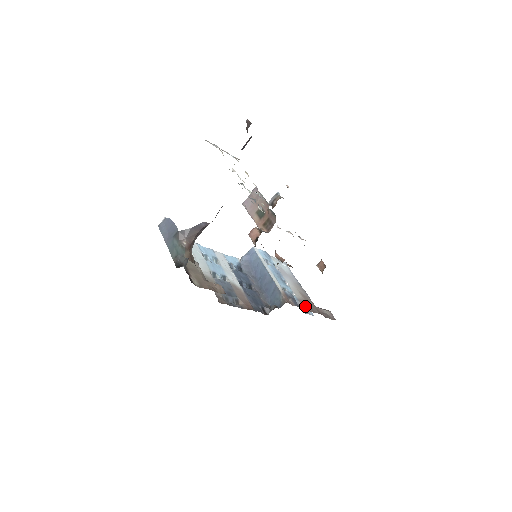
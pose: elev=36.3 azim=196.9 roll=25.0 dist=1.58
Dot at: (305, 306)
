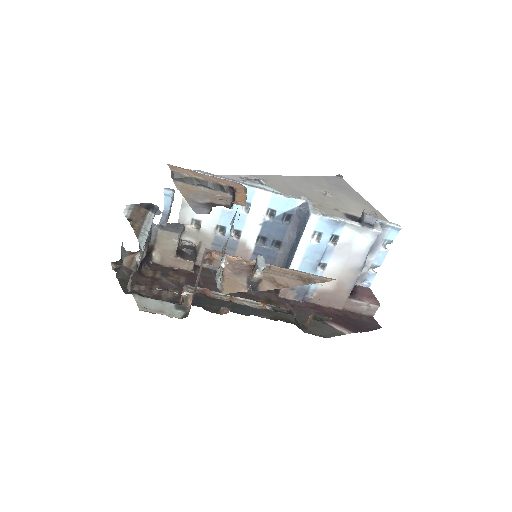
Dot at: (321, 298)
